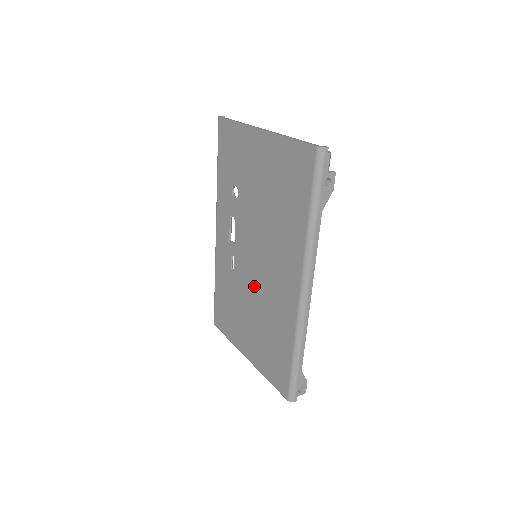
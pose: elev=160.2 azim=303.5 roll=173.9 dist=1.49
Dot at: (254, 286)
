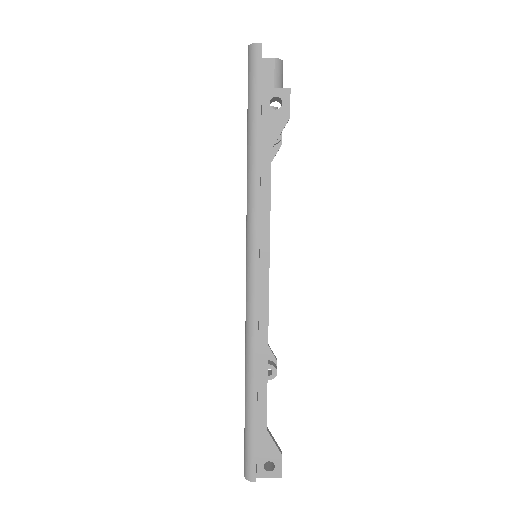
Dot at: occluded
